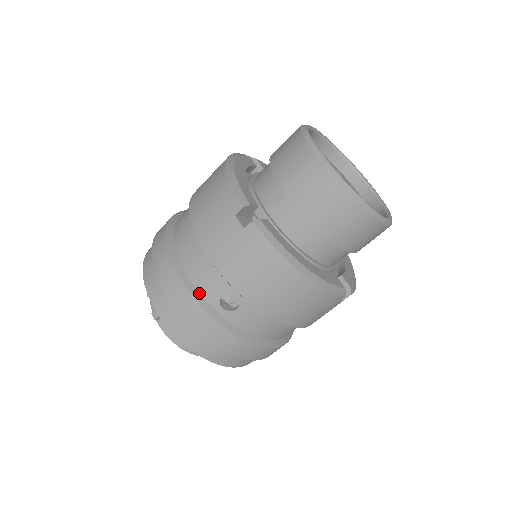
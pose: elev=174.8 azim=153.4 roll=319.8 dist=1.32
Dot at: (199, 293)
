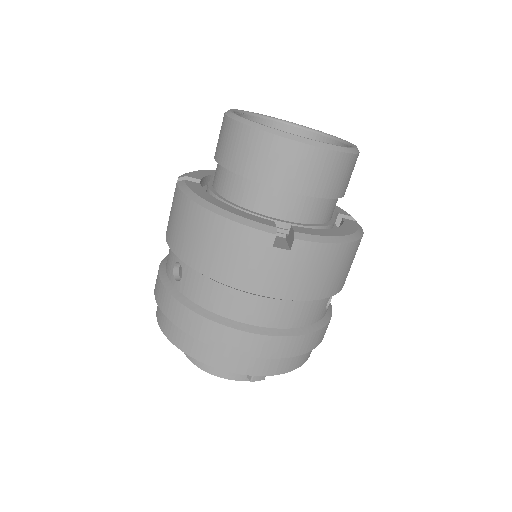
Dot at: (166, 273)
